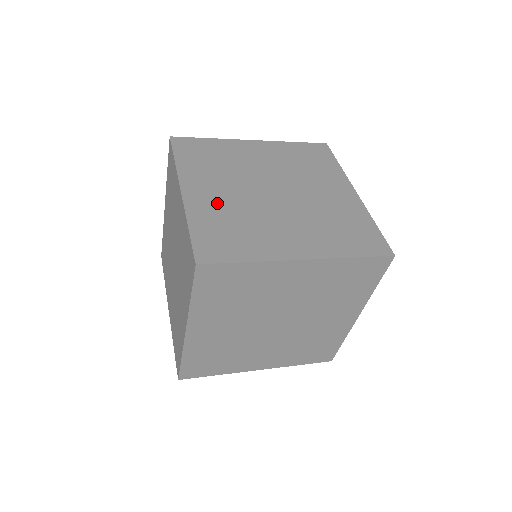
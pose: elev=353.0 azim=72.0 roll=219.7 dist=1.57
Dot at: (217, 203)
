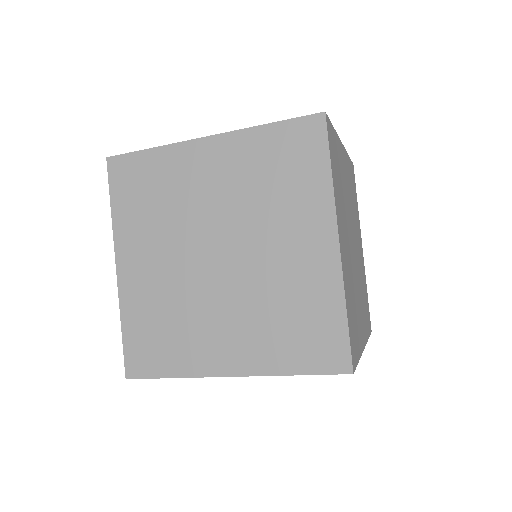
Dot at: occluded
